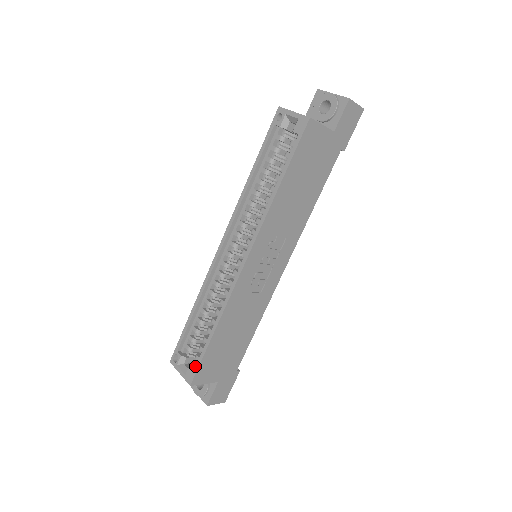
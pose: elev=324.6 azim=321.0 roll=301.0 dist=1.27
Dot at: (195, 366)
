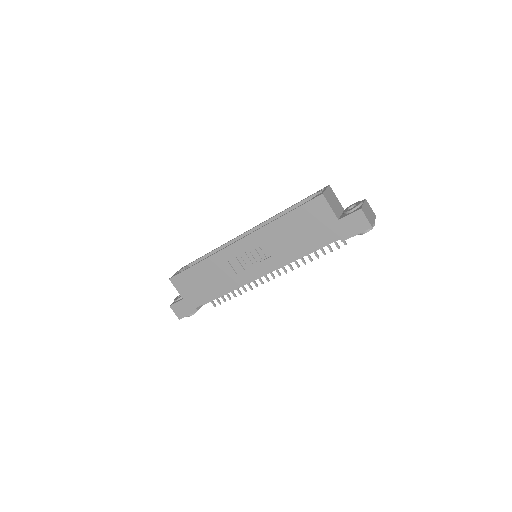
Dot at: (179, 272)
